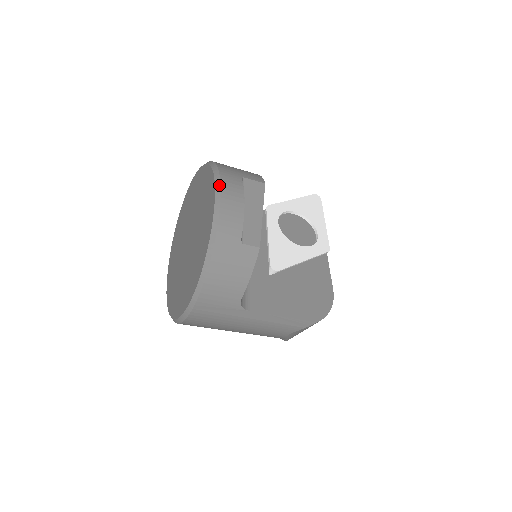
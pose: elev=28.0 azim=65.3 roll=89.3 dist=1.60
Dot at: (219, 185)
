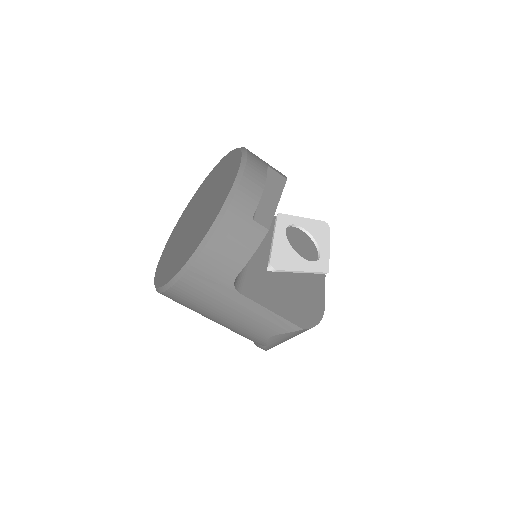
Dot at: (245, 161)
